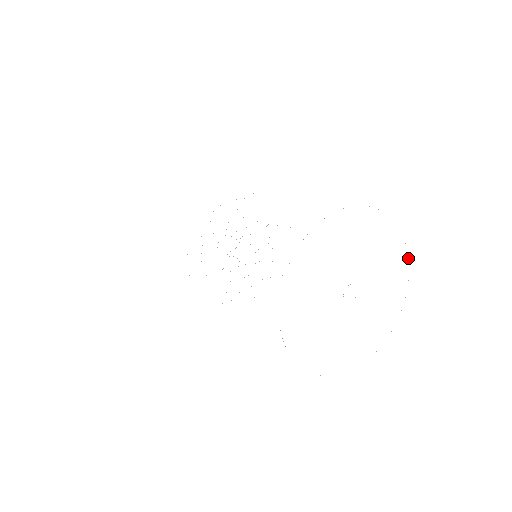
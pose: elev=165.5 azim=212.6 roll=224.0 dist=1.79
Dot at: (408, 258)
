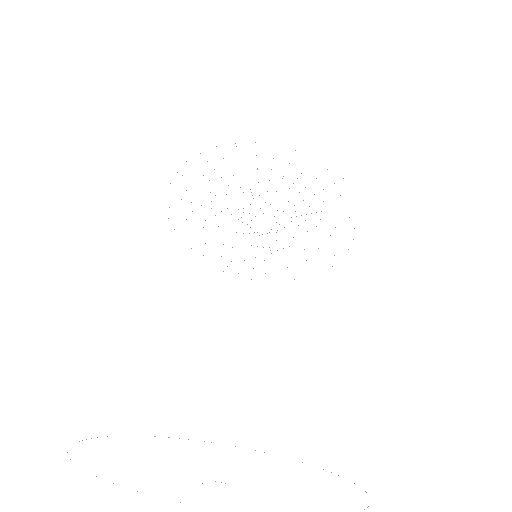
Dot at: out of frame
